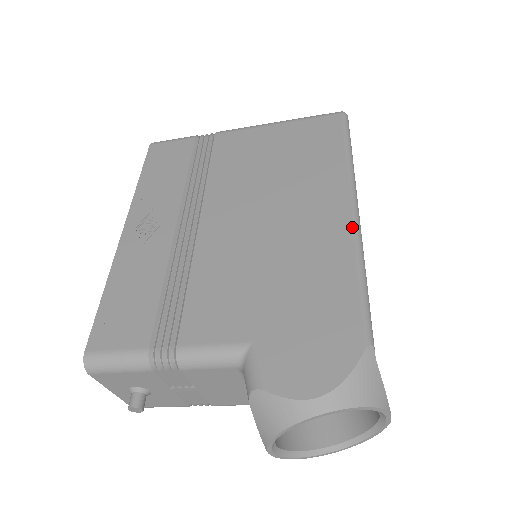
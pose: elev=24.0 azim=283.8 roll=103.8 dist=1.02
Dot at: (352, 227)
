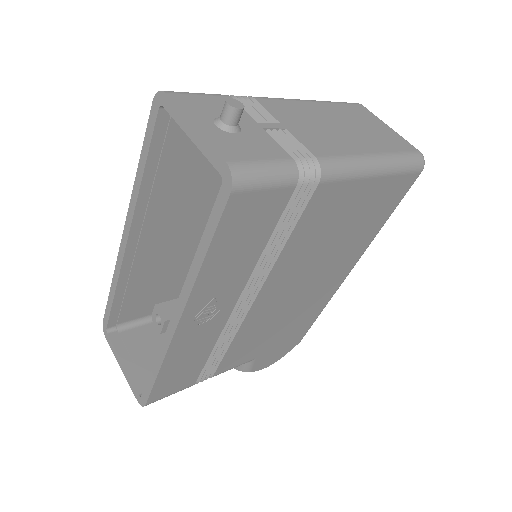
Dot at: occluded
